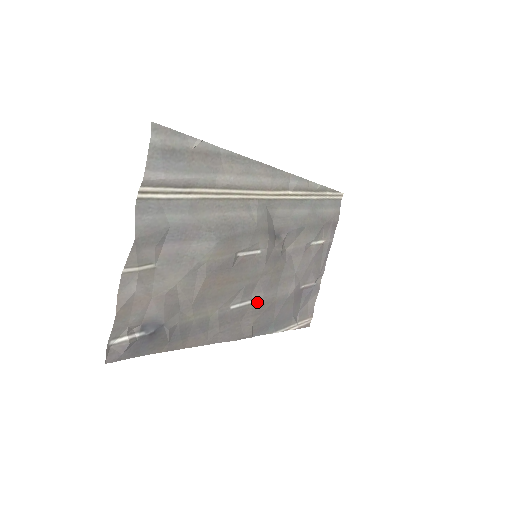
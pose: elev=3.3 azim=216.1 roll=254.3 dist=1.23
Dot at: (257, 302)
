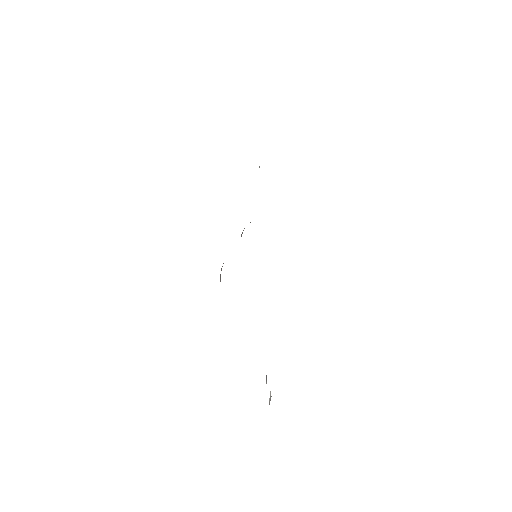
Dot at: occluded
